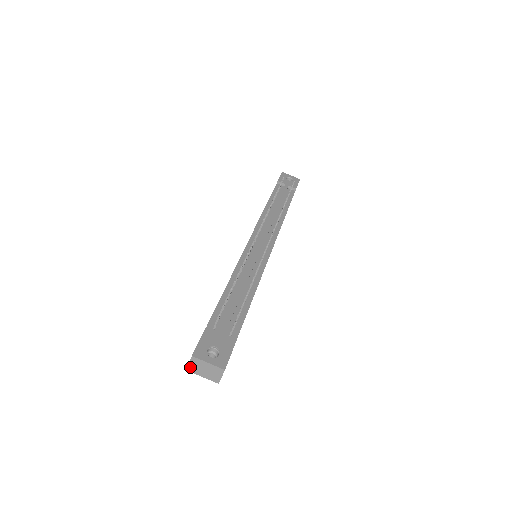
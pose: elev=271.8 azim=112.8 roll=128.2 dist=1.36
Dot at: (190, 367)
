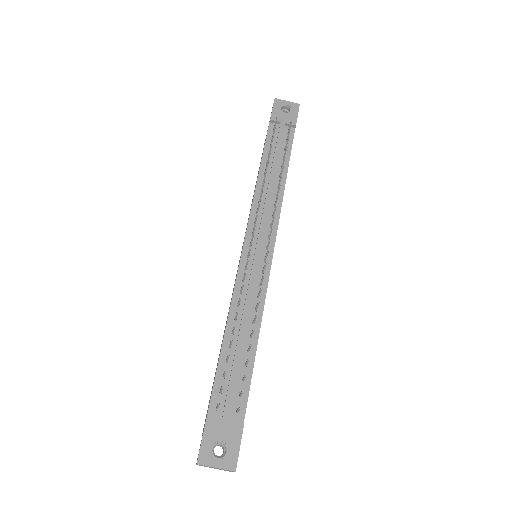
Dot at: occluded
